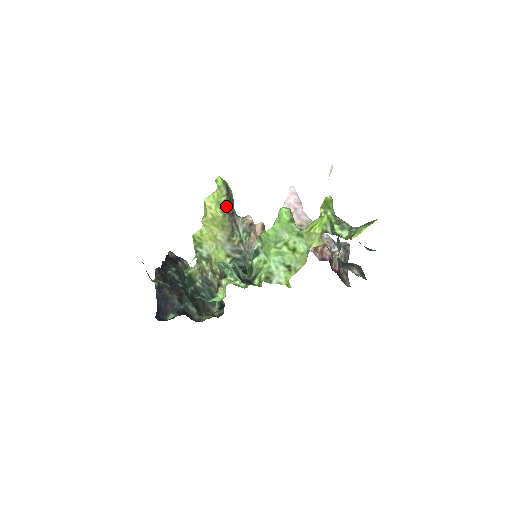
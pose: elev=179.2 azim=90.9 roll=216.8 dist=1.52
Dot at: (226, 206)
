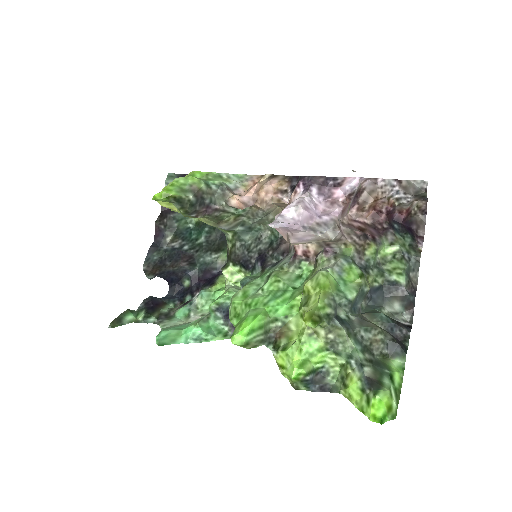
Dot at: (189, 214)
